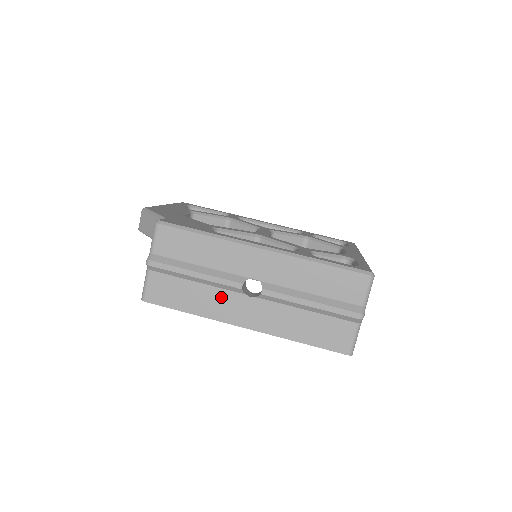
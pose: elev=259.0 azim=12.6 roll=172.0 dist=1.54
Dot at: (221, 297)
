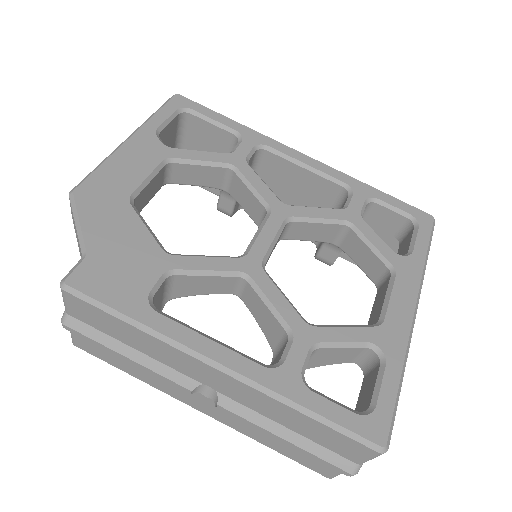
Dot at: occluded
